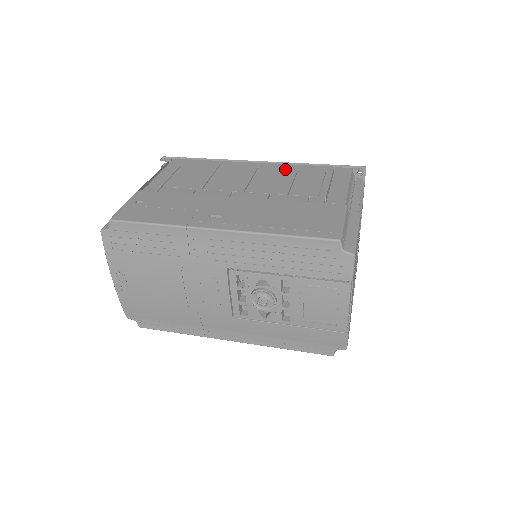
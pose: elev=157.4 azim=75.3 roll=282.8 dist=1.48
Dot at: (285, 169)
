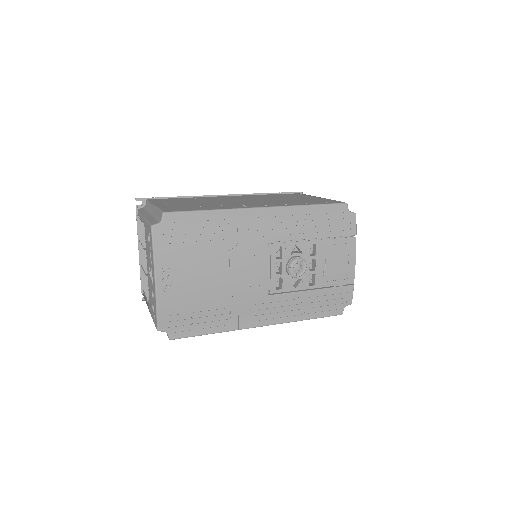
Dot at: (250, 196)
